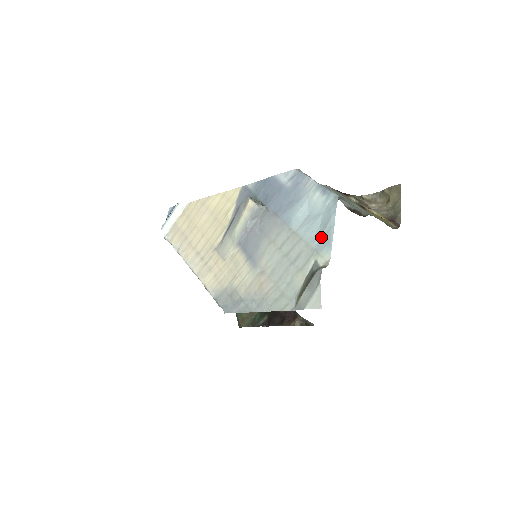
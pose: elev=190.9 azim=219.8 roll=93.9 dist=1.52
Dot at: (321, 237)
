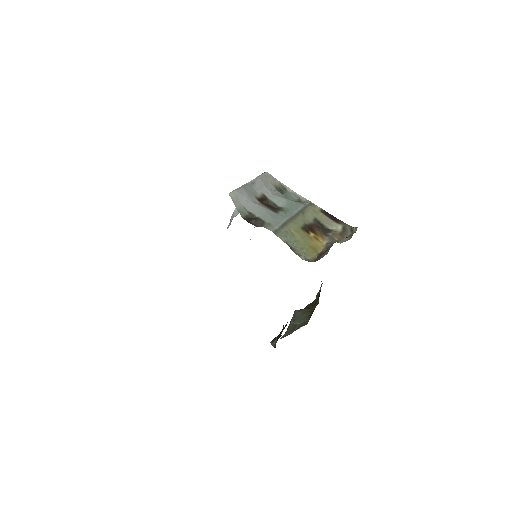
Dot at: occluded
